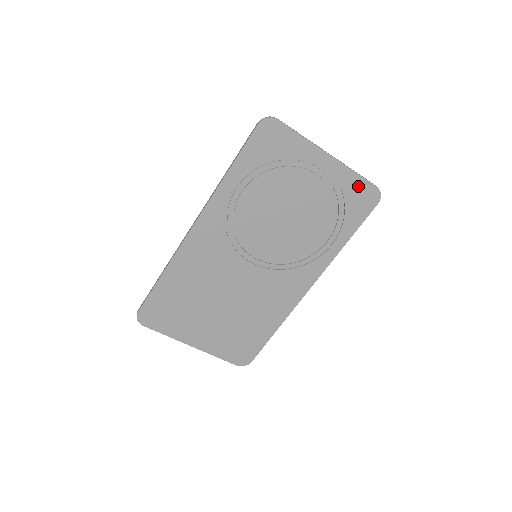
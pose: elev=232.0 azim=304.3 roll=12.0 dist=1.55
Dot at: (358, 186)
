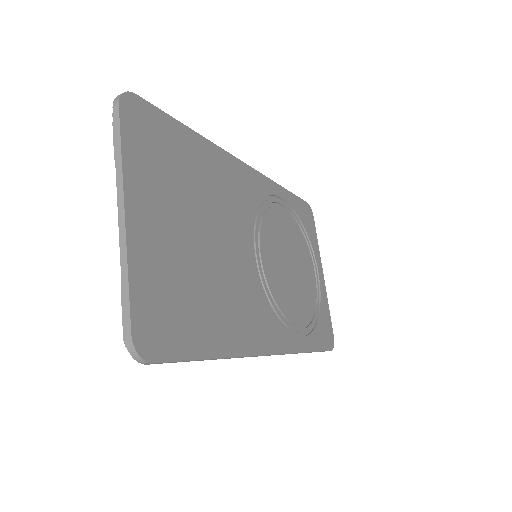
Dot at: (327, 318)
